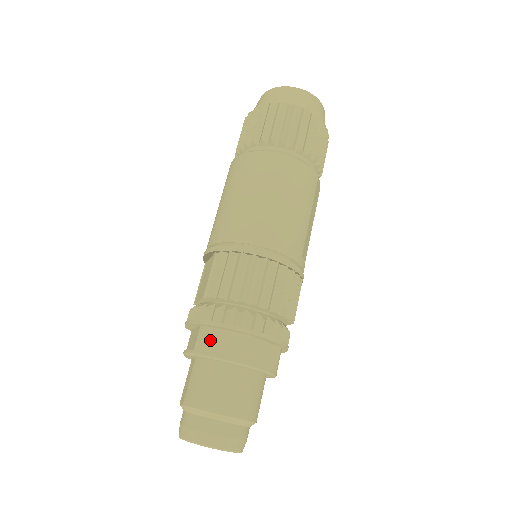
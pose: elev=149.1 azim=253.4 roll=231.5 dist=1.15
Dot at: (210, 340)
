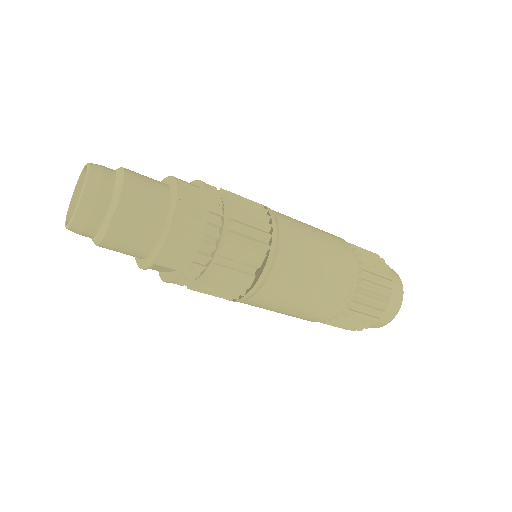
Dot at: occluded
